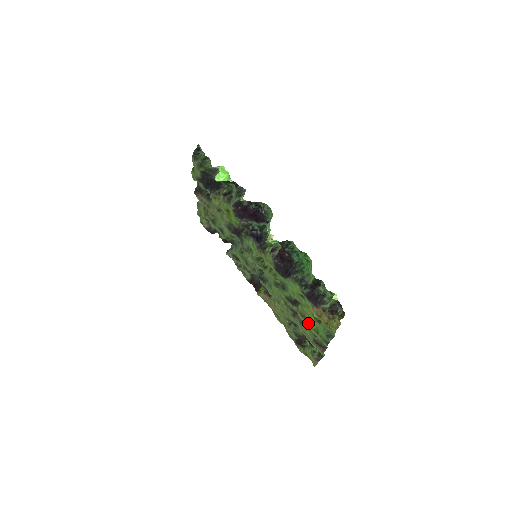
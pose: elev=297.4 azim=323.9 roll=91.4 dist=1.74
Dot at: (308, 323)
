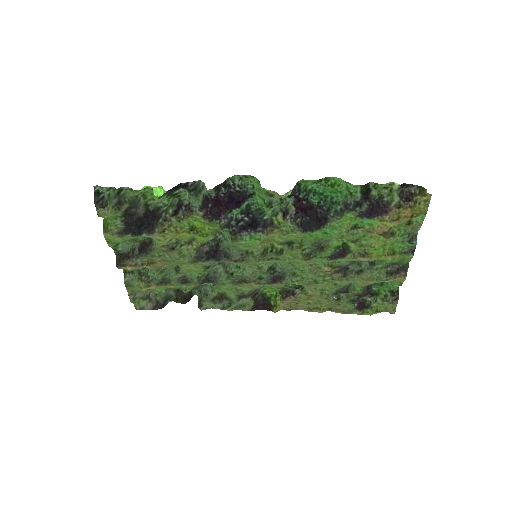
Dot at: (376, 255)
